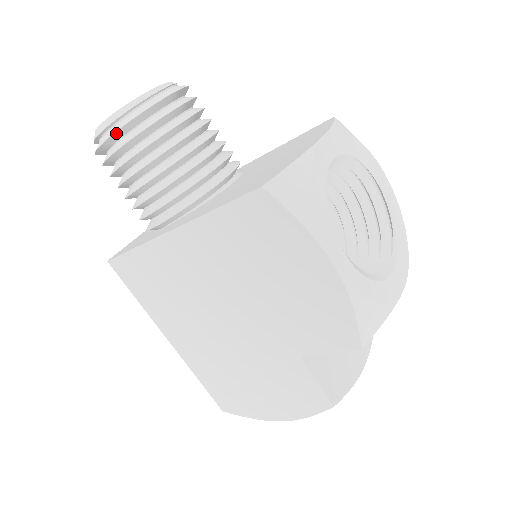
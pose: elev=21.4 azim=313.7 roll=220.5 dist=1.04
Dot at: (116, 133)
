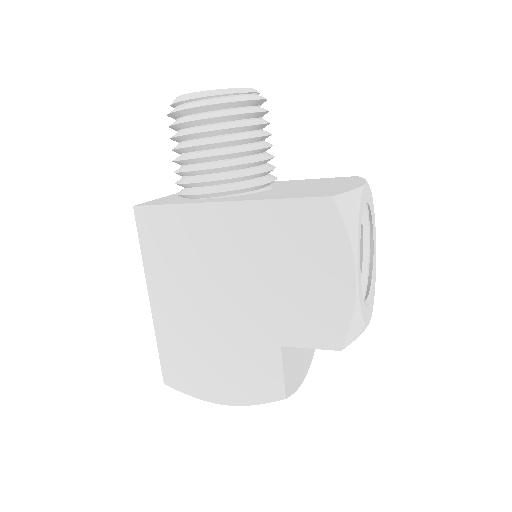
Dot at: (210, 106)
